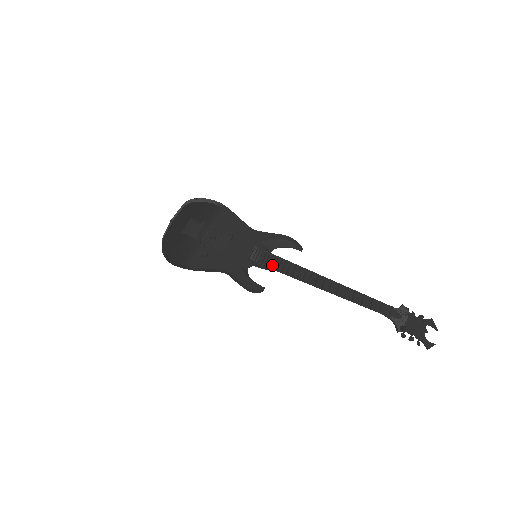
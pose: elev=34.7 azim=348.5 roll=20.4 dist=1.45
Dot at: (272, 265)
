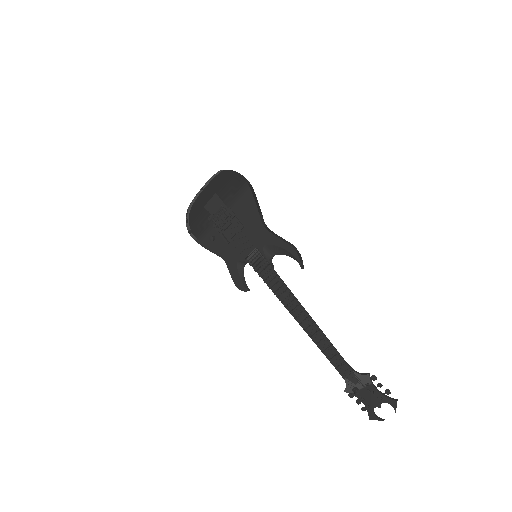
Dot at: (262, 274)
